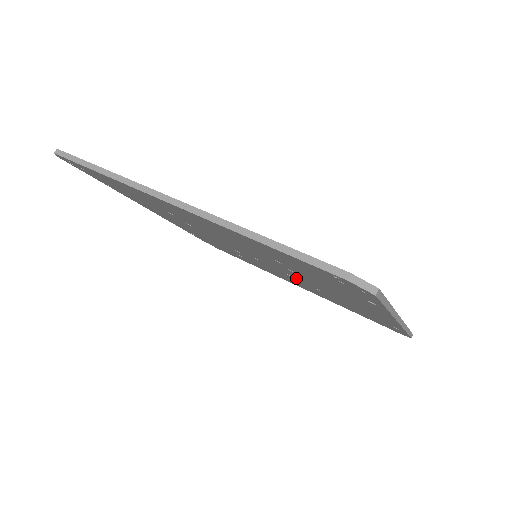
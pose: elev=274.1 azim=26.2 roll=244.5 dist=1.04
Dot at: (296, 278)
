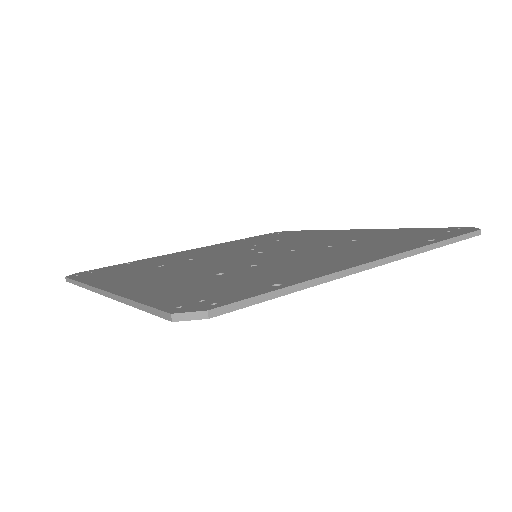
Dot at: occluded
